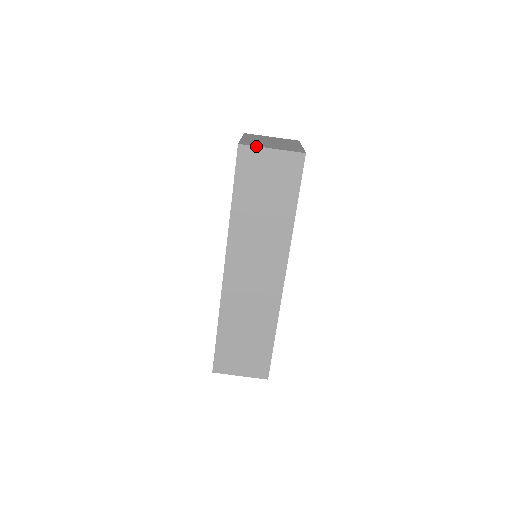
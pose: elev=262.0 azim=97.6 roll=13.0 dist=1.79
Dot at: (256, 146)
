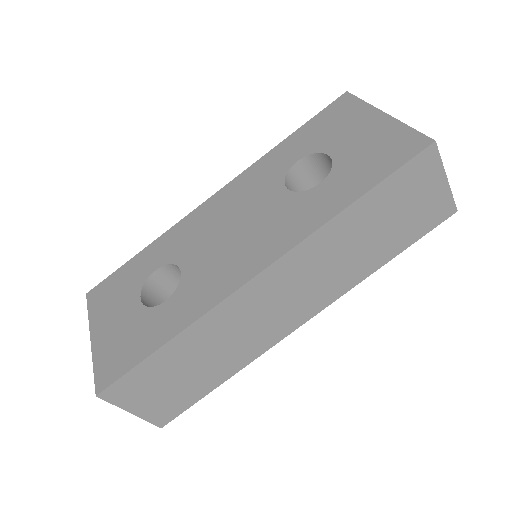
Dot at: occluded
